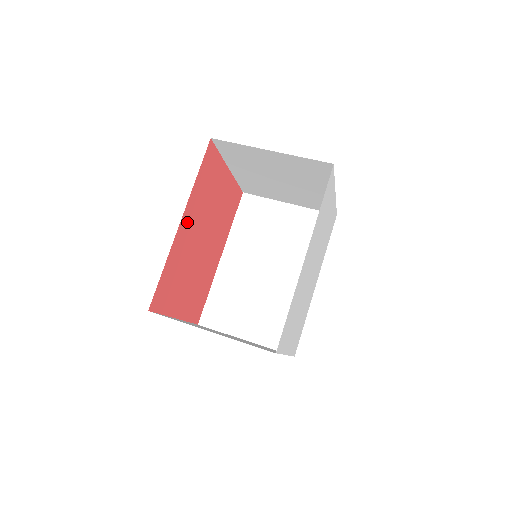
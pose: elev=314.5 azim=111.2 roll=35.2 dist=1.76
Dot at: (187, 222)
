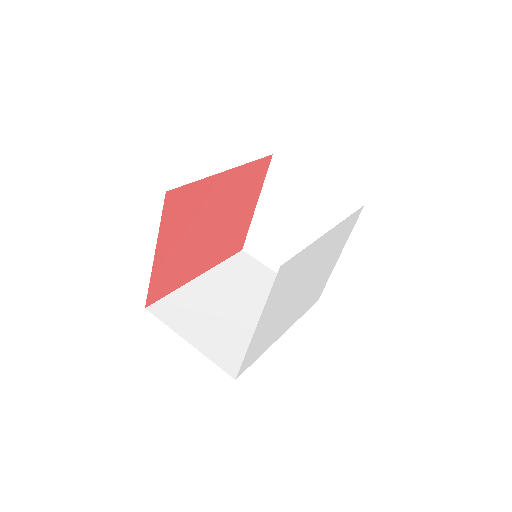
Dot at: (226, 182)
